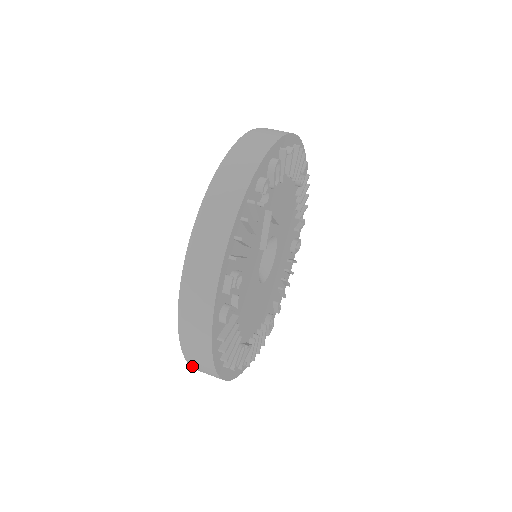
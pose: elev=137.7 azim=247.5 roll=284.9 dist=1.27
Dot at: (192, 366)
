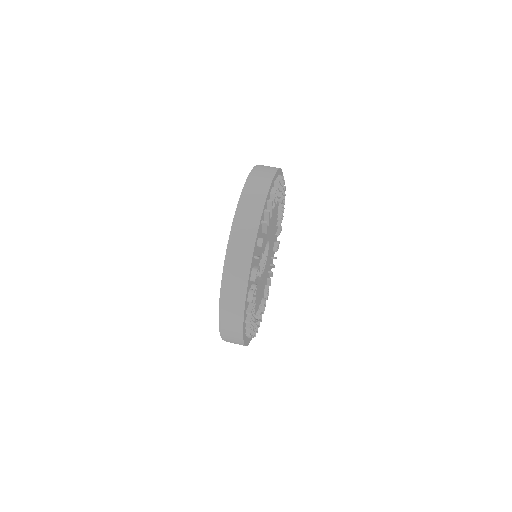
Dot at: occluded
